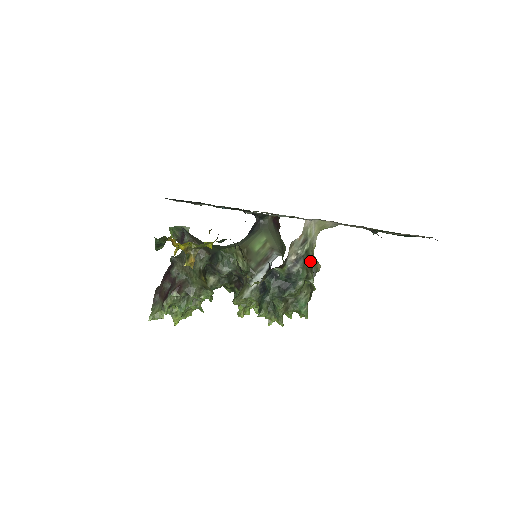
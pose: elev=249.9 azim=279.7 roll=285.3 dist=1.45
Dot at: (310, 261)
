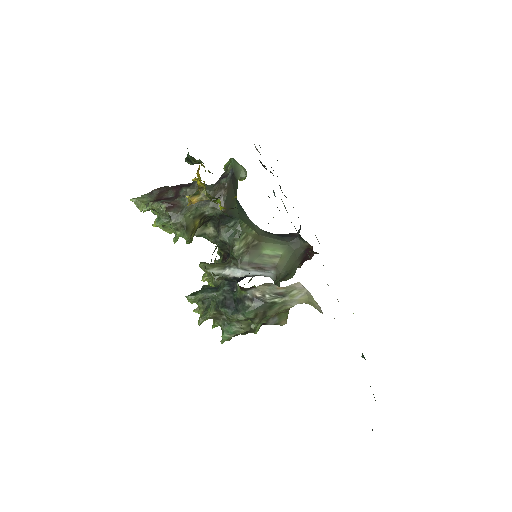
Dot at: (269, 312)
